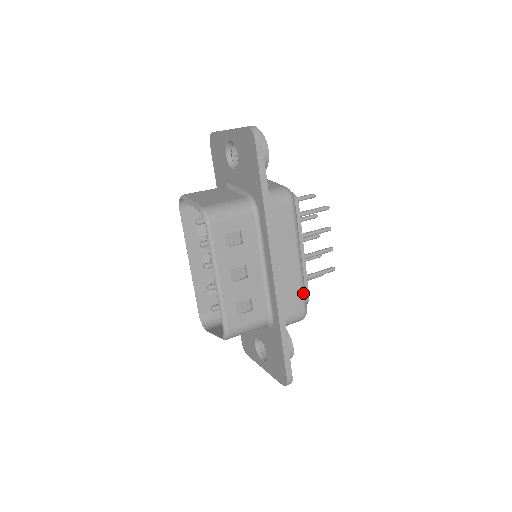
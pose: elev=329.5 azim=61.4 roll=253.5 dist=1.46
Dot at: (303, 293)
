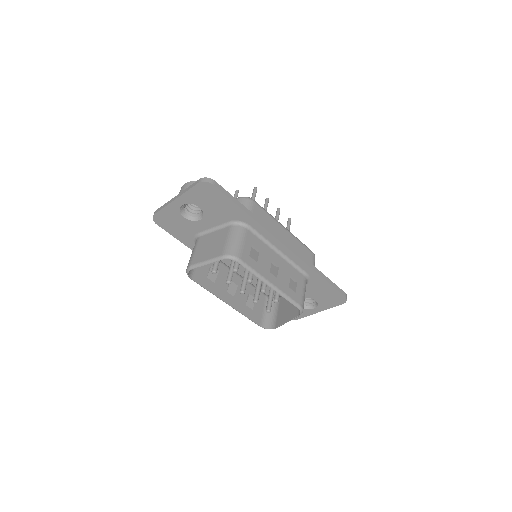
Dot at: (304, 245)
